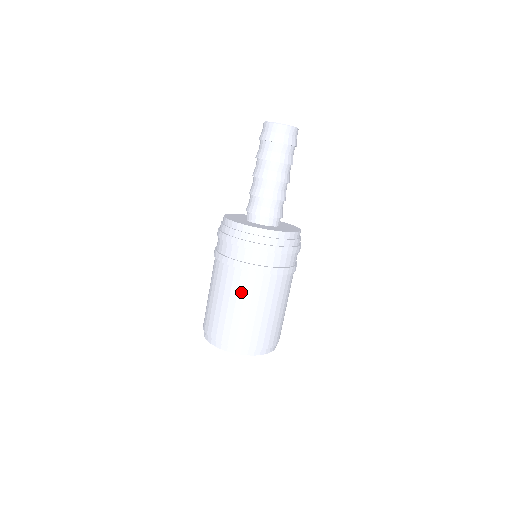
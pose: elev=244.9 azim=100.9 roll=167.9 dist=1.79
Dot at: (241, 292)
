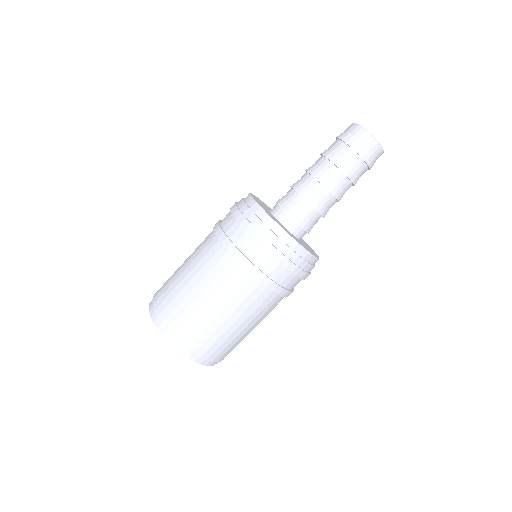
Dot at: (224, 288)
